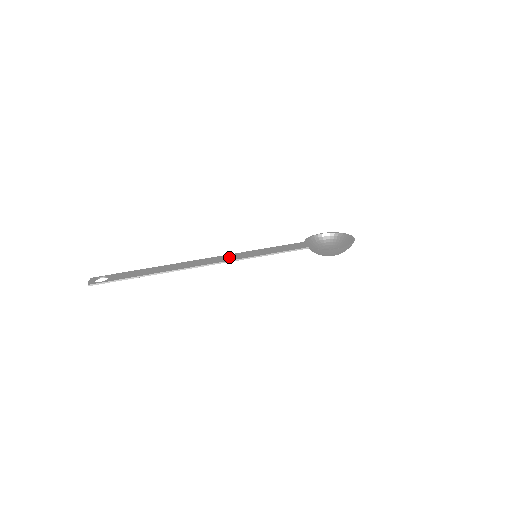
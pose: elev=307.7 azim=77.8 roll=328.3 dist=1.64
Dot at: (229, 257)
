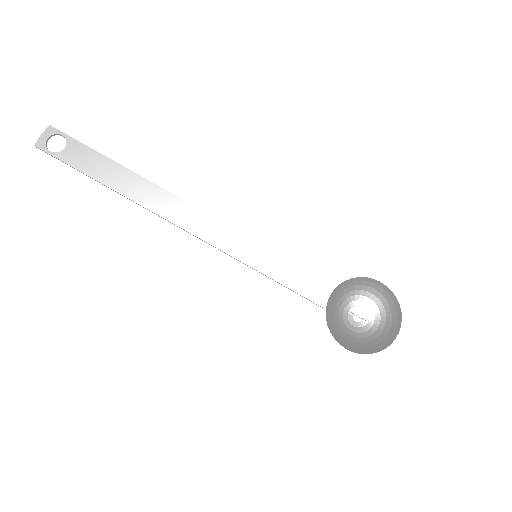
Dot at: (220, 234)
